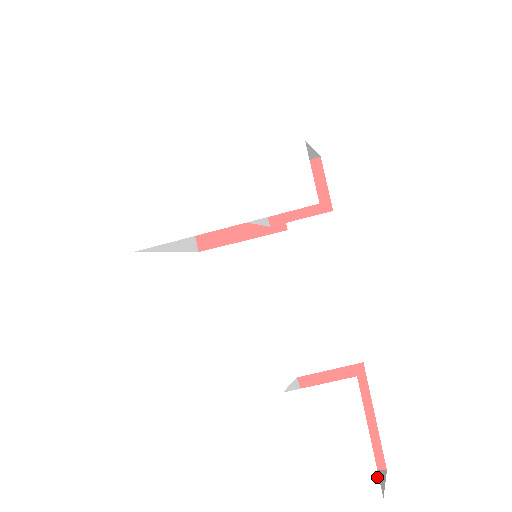
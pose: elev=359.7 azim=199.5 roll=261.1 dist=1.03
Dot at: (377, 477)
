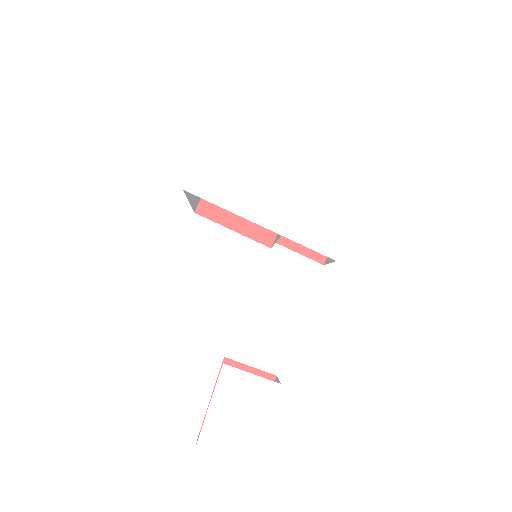
Dot at: (248, 456)
